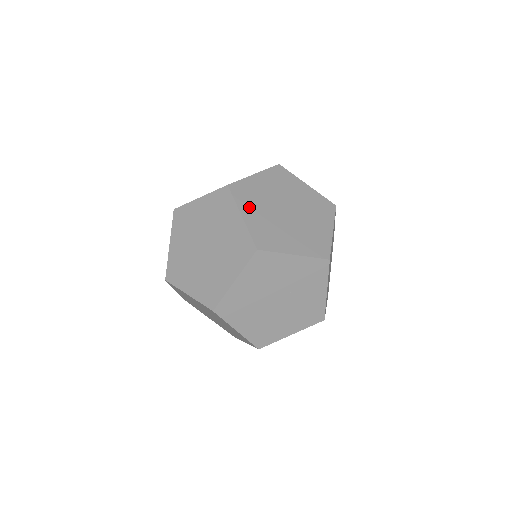
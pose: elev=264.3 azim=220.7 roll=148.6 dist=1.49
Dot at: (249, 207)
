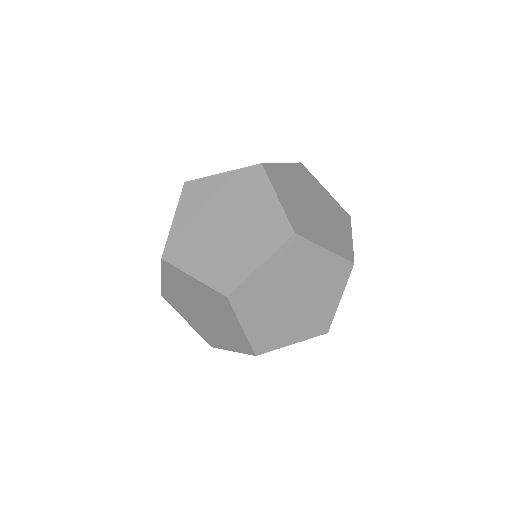
Dot at: occluded
